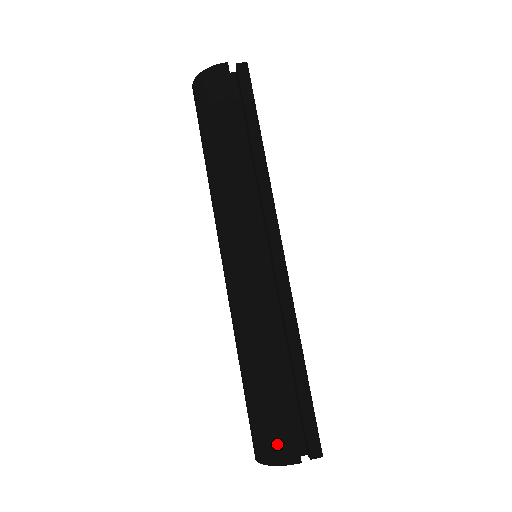
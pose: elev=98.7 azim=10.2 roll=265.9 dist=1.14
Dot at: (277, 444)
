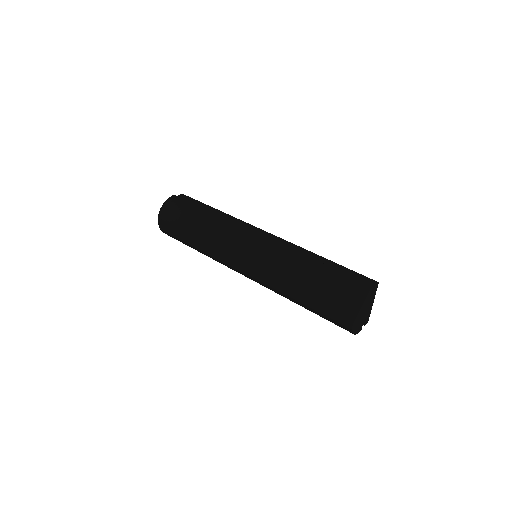
Dot at: (353, 289)
